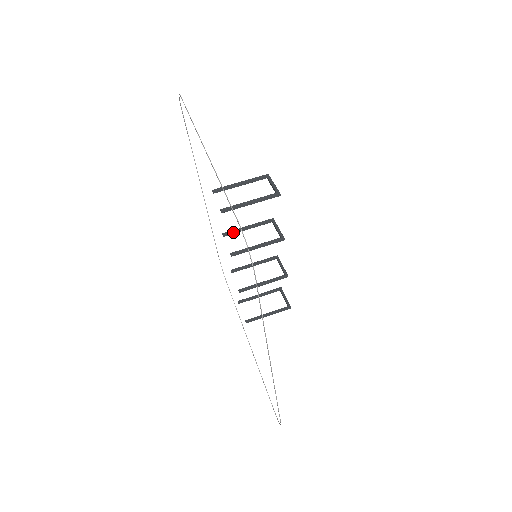
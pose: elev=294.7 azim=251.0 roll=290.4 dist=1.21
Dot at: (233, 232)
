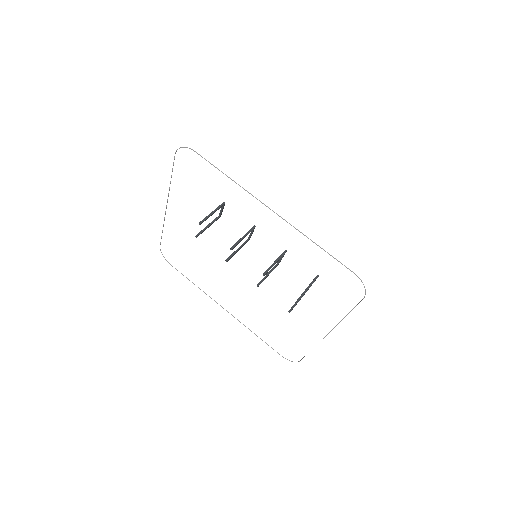
Dot at: (231, 256)
